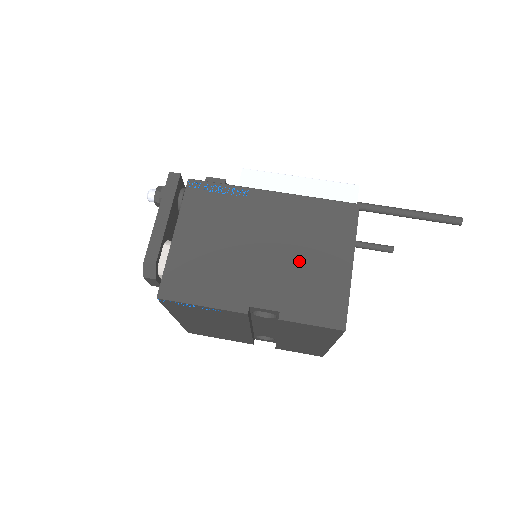
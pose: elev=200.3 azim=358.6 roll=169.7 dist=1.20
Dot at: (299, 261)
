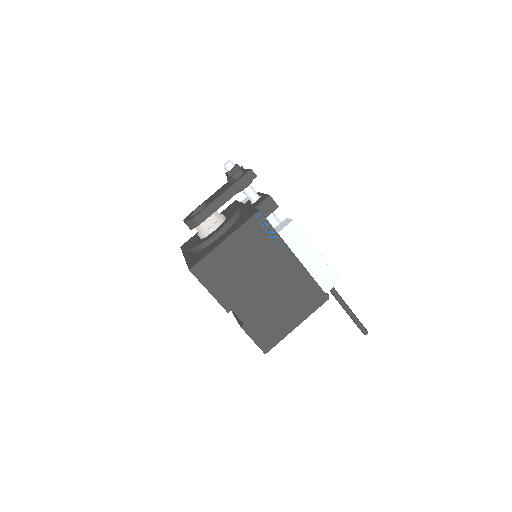
Dot at: (275, 305)
